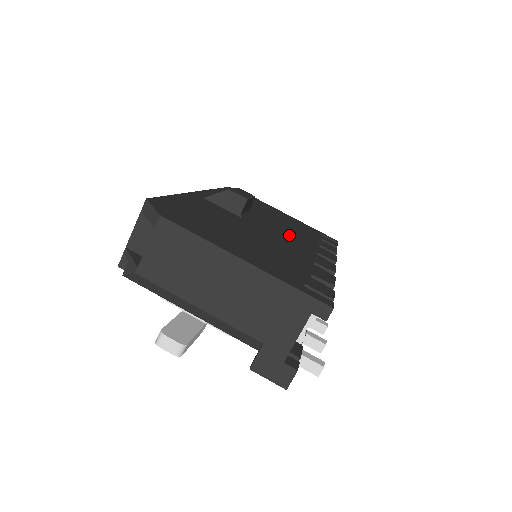
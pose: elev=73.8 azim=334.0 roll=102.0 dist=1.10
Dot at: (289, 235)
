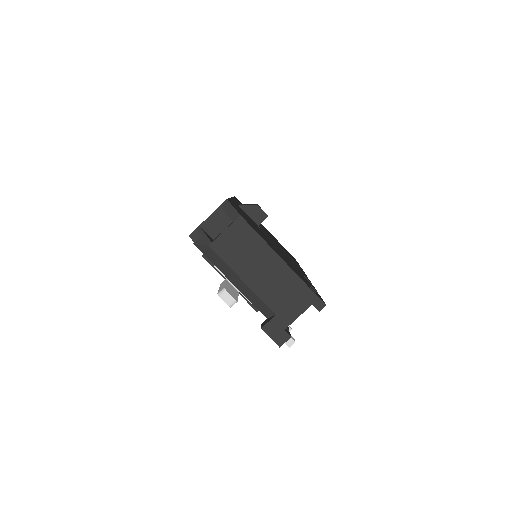
Dot at: occluded
